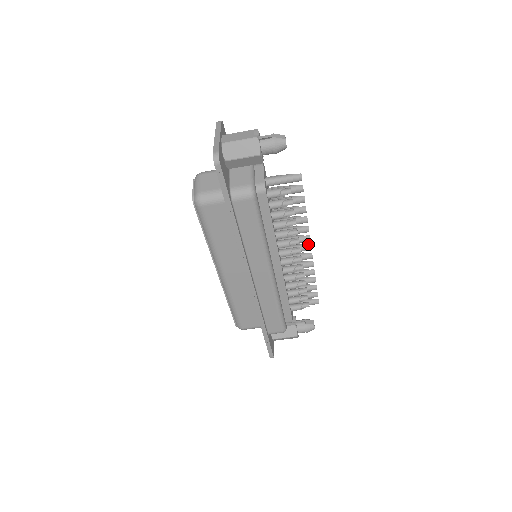
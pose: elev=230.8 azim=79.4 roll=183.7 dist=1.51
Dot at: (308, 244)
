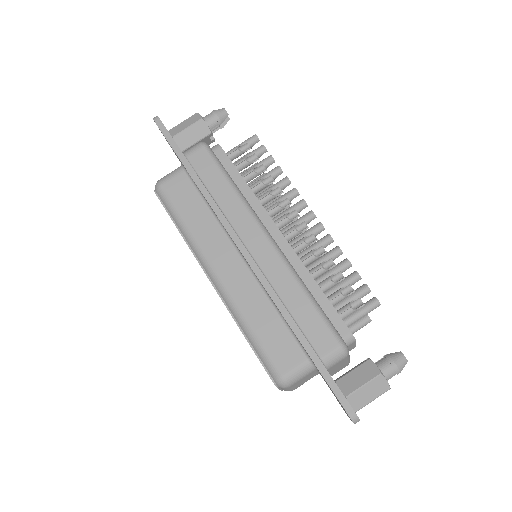
Dot at: (308, 212)
